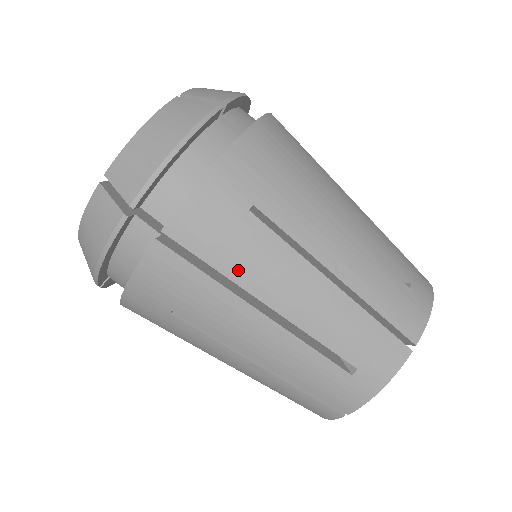
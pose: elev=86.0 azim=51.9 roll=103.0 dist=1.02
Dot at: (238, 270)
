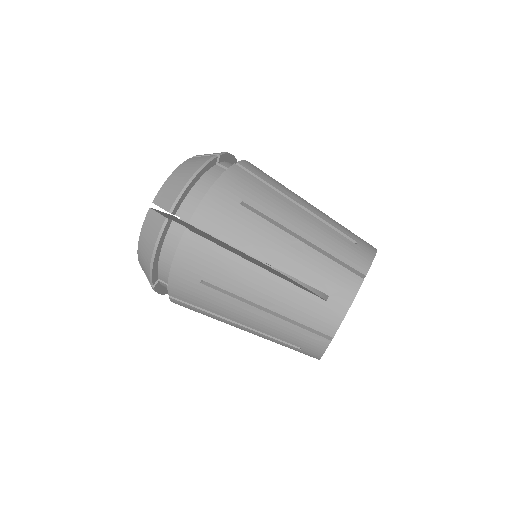
Dot at: (278, 187)
